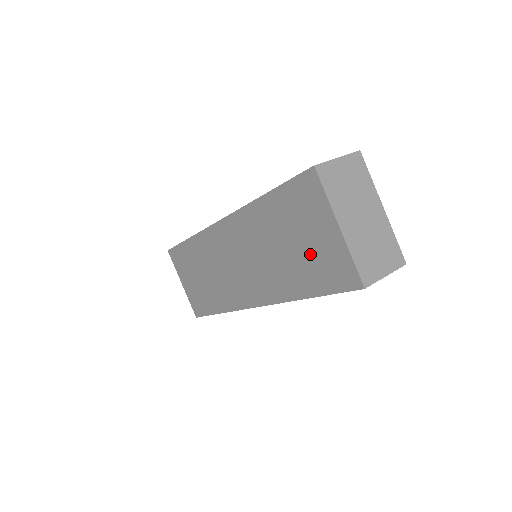
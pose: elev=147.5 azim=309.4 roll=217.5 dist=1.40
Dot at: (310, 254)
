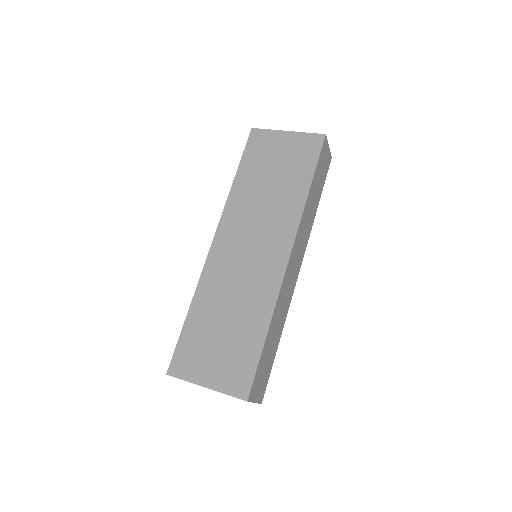
Dot at: (287, 162)
